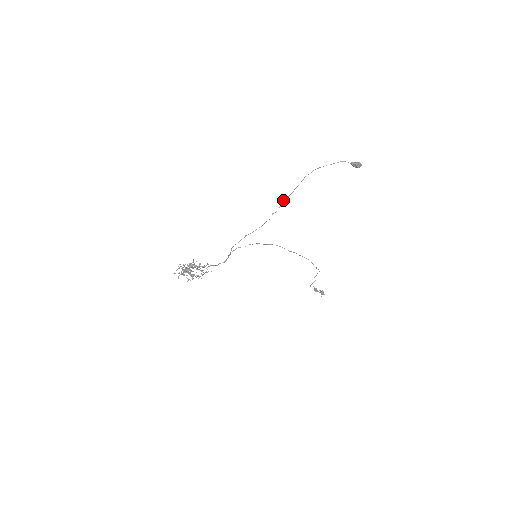
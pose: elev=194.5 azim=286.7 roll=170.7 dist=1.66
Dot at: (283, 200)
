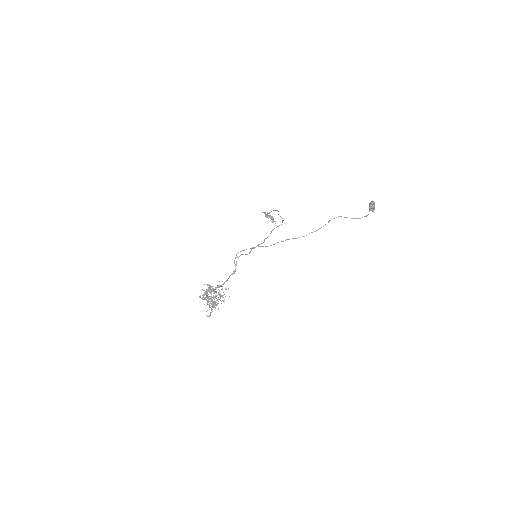
Dot at: (303, 236)
